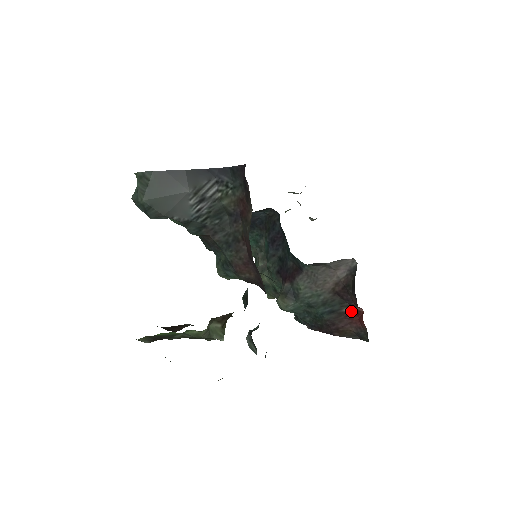
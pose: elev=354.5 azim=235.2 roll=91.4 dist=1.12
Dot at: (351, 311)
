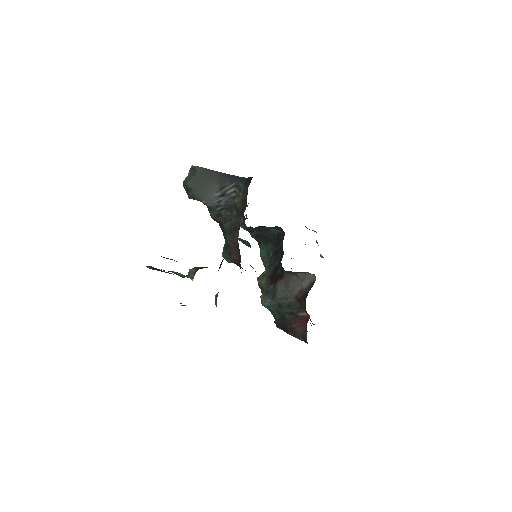
Dot at: (304, 316)
